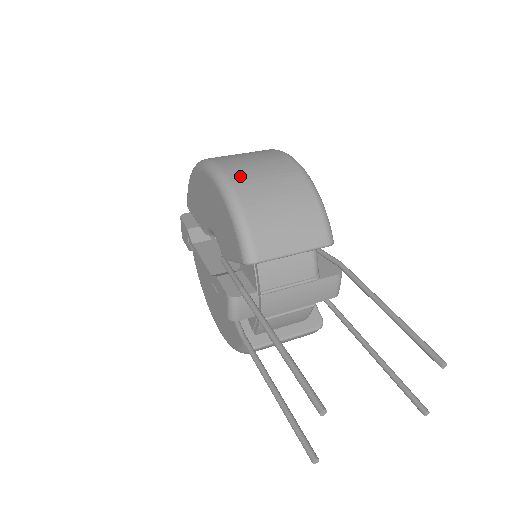
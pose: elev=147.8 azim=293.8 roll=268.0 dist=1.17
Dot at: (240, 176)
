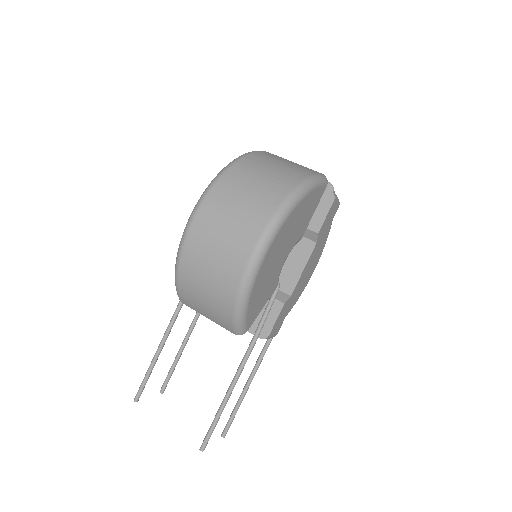
Dot at: (193, 248)
